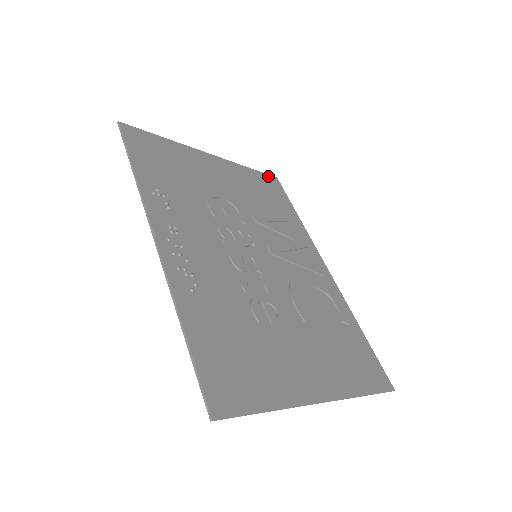
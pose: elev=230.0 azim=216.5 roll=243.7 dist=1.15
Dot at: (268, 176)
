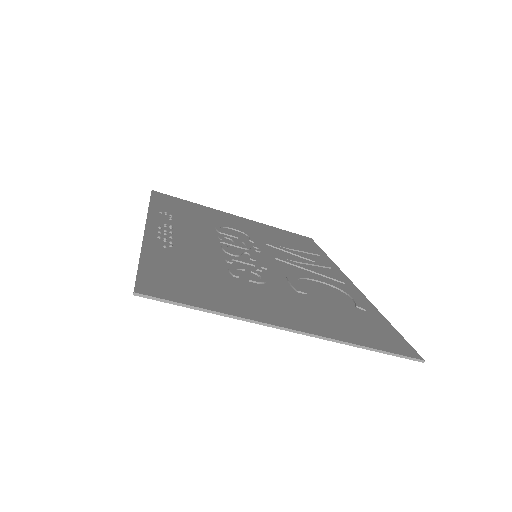
Dot at: (300, 235)
